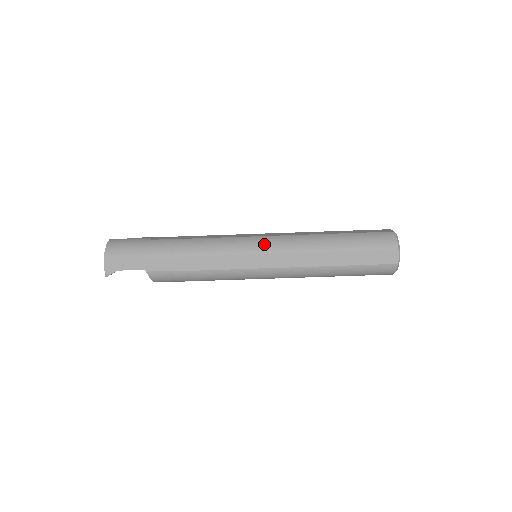
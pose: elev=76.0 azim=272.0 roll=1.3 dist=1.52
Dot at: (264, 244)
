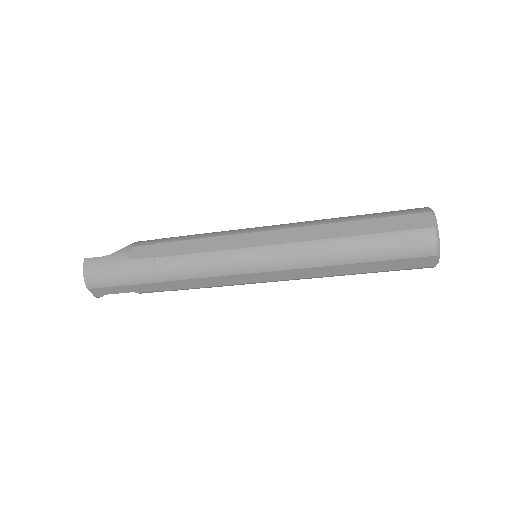
Dot at: (261, 261)
